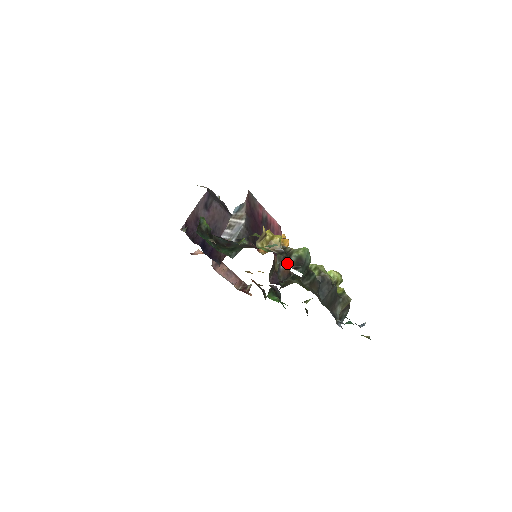
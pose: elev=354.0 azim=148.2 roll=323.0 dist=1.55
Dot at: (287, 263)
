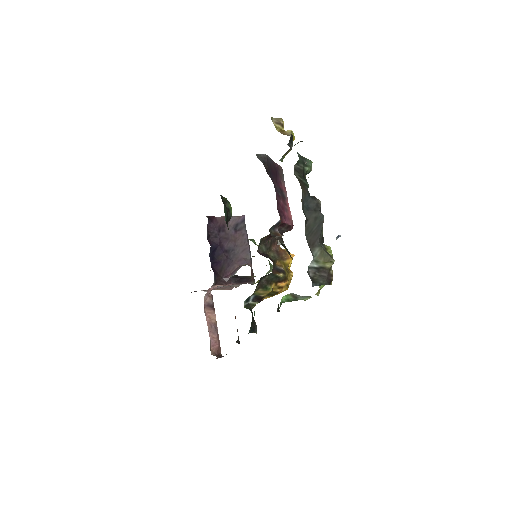
Dot at: (289, 146)
